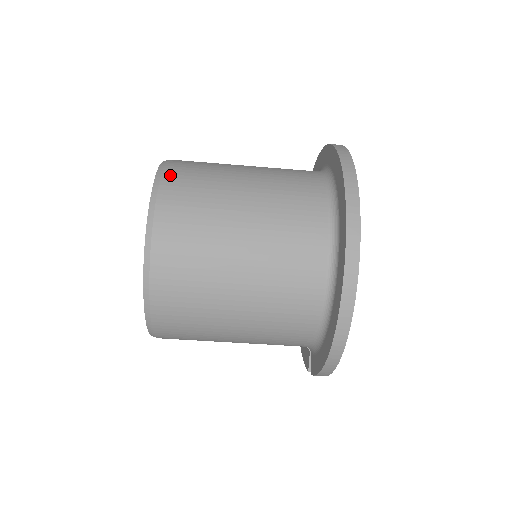
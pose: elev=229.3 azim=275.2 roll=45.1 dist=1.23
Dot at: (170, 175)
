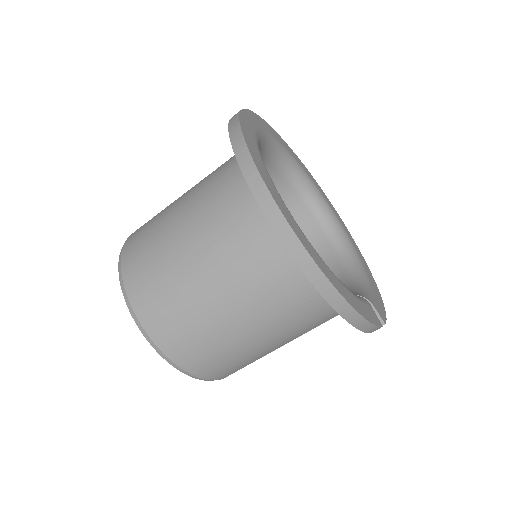
Dot at: (127, 245)
